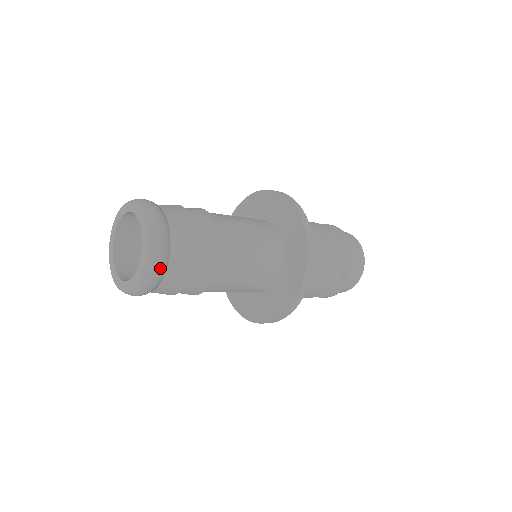
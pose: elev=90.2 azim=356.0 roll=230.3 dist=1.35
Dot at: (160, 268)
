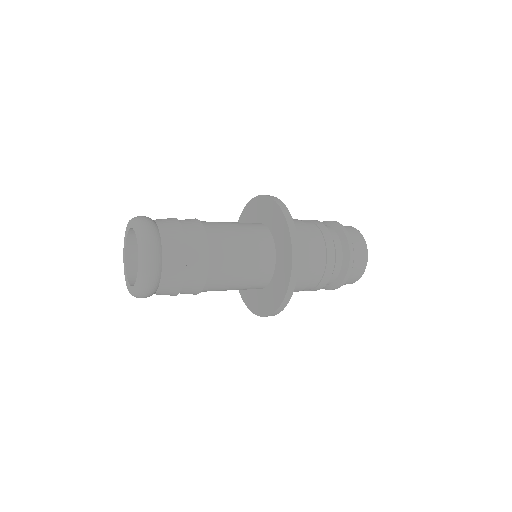
Dot at: (151, 291)
